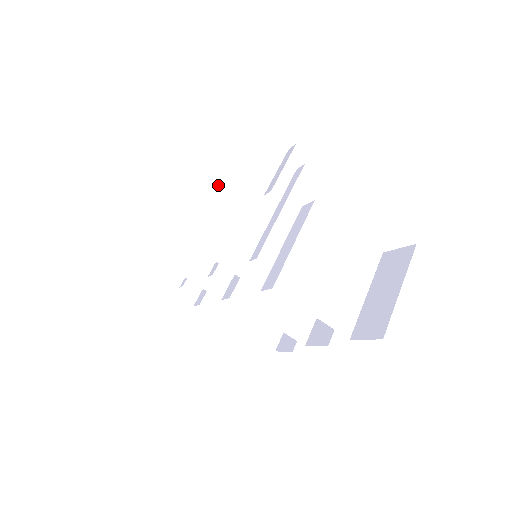
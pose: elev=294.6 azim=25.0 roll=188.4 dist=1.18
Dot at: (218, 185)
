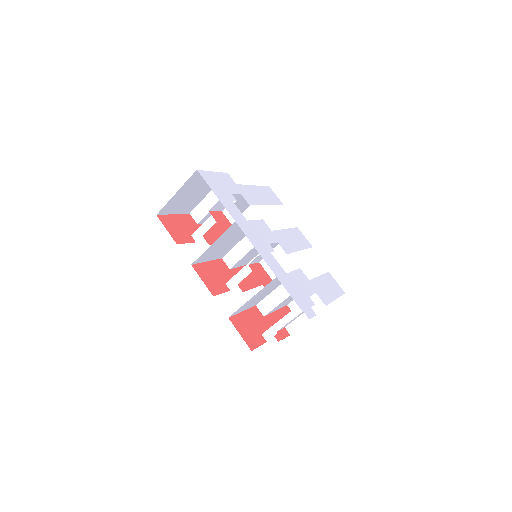
Dot at: (259, 292)
